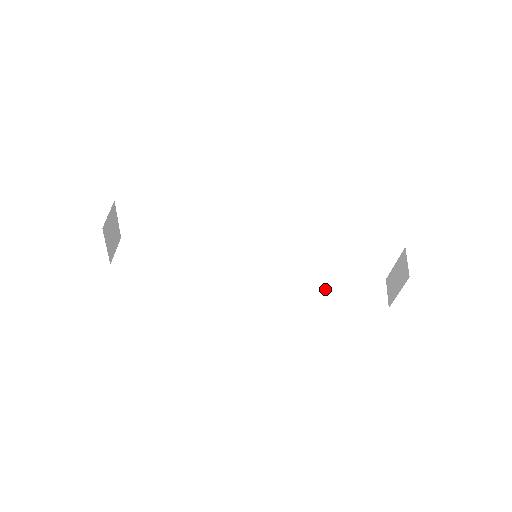
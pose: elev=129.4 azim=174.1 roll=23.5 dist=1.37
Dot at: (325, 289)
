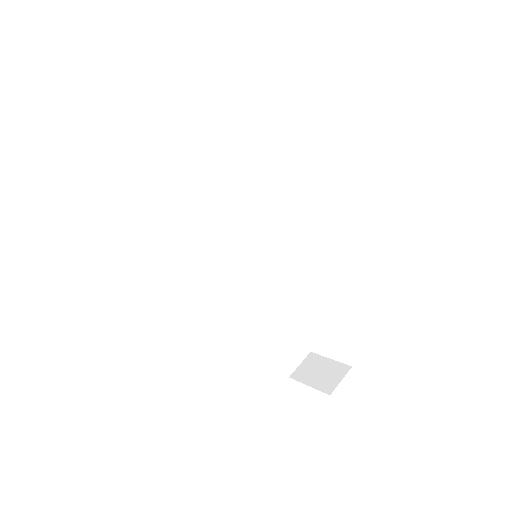
Dot at: (268, 322)
